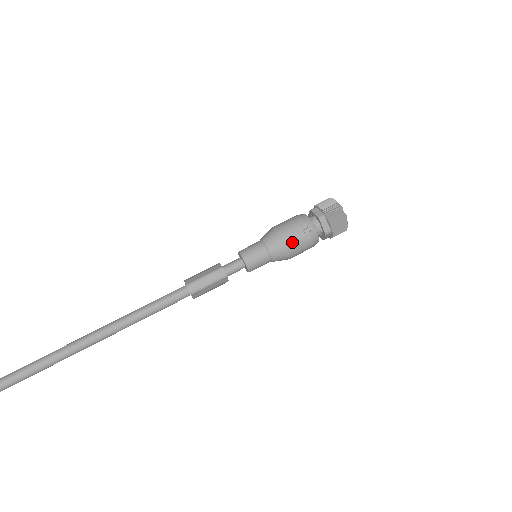
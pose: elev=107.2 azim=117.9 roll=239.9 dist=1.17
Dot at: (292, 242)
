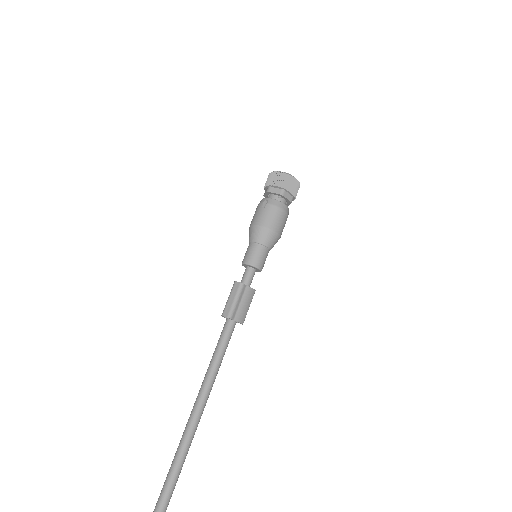
Dot at: (262, 221)
